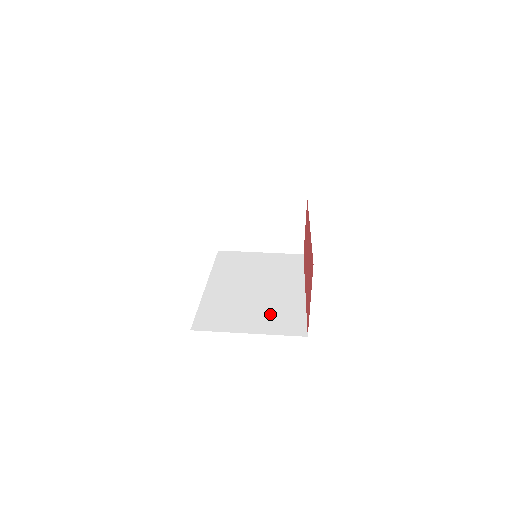
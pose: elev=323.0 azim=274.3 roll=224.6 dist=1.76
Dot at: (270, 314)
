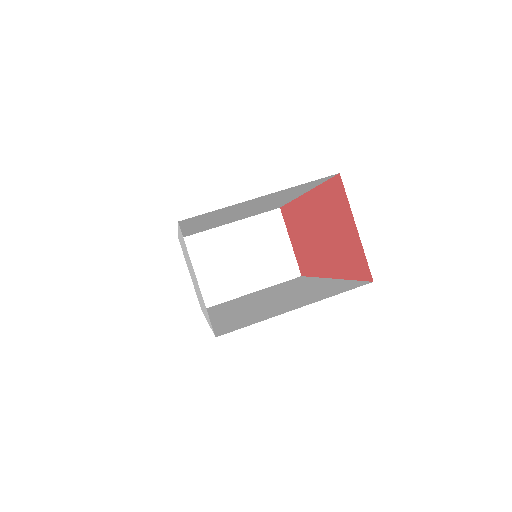
Dot at: (308, 295)
